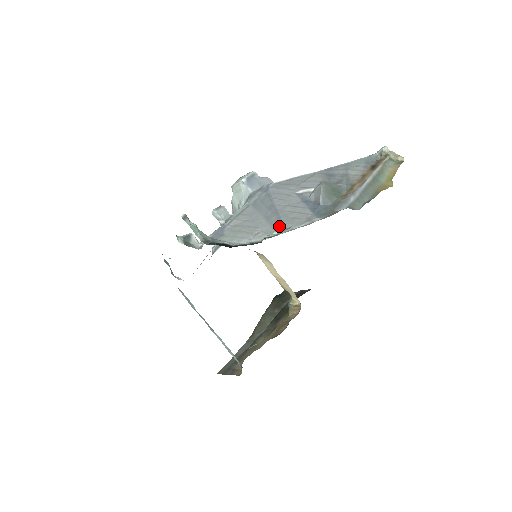
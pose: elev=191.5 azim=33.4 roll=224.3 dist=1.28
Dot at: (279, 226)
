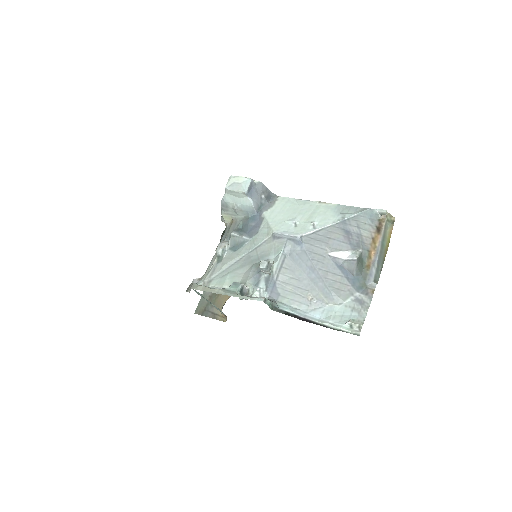
Dot at: (329, 296)
